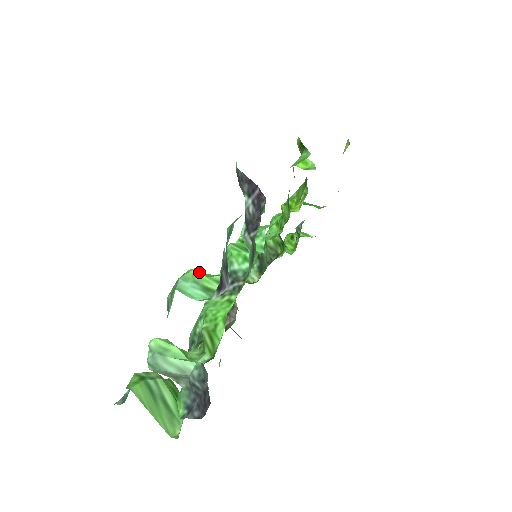
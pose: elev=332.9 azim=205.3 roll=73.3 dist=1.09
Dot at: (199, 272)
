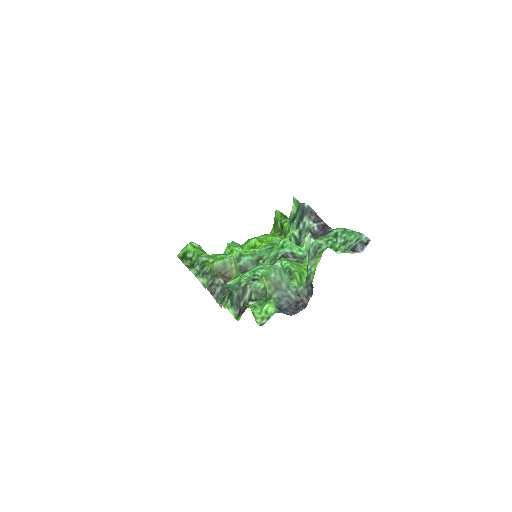
Dot at: occluded
